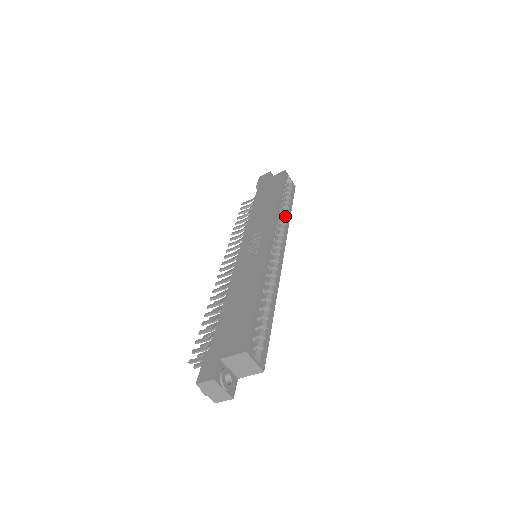
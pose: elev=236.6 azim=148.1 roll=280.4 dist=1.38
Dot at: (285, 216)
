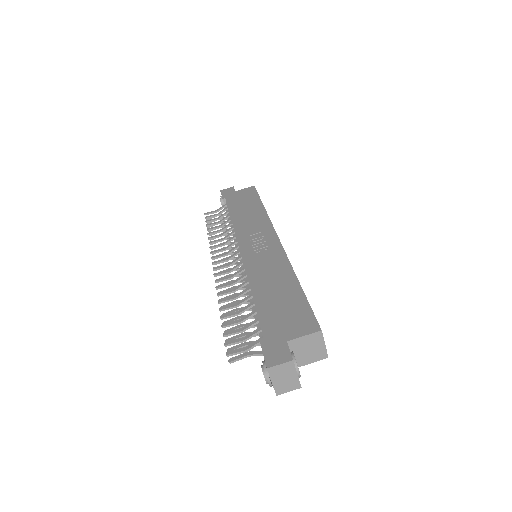
Dot at: occluded
